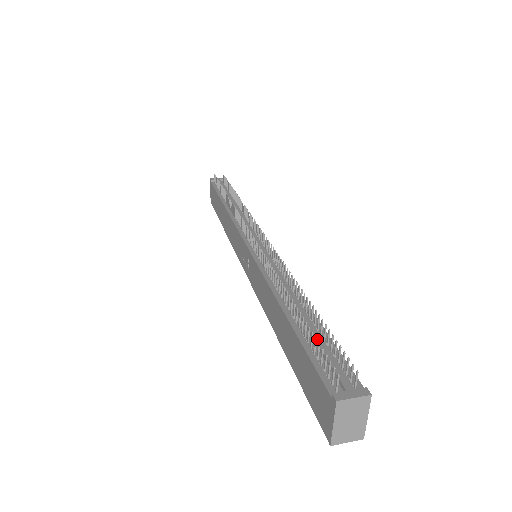
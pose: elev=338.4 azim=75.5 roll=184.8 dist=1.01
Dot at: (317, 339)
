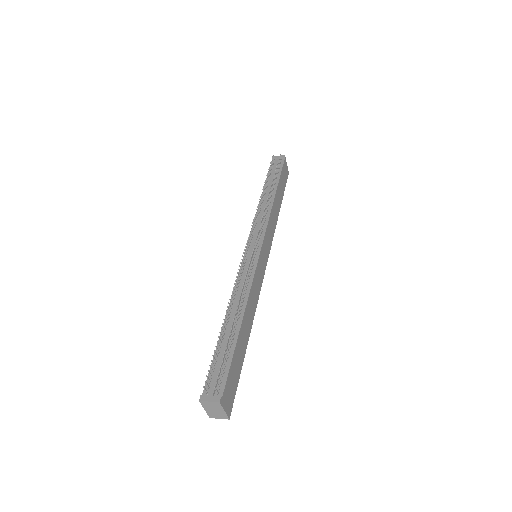
Dot at: (222, 353)
